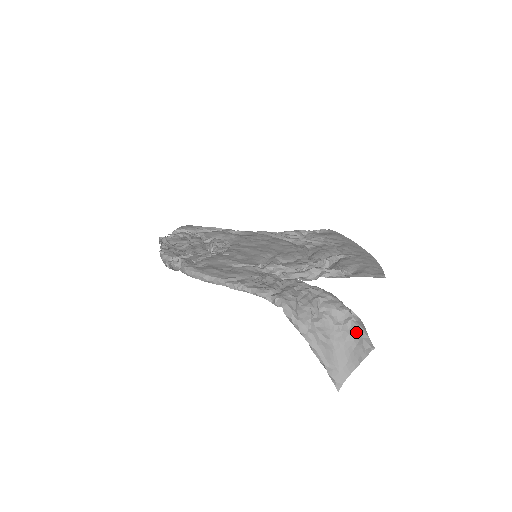
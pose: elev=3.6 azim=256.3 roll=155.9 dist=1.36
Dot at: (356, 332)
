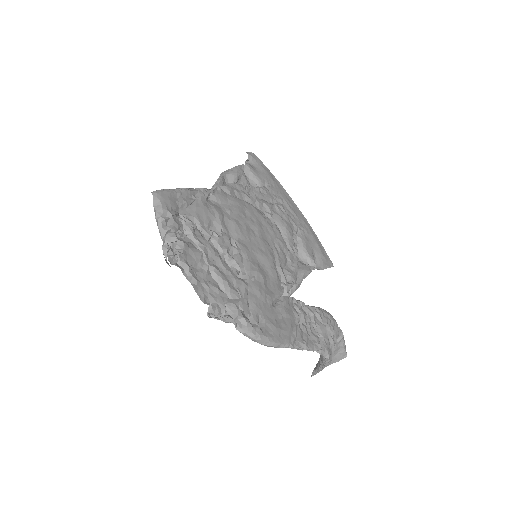
Dot at: (342, 346)
